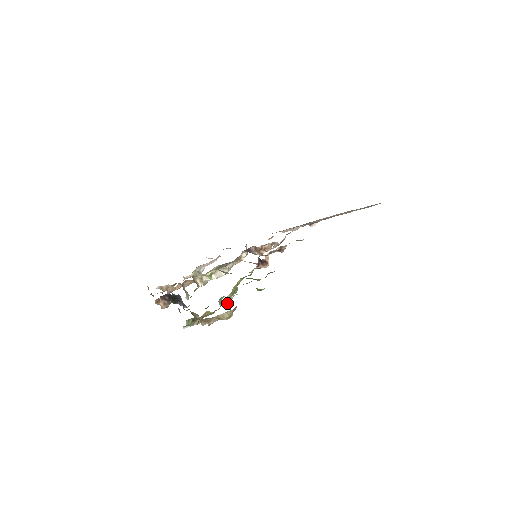
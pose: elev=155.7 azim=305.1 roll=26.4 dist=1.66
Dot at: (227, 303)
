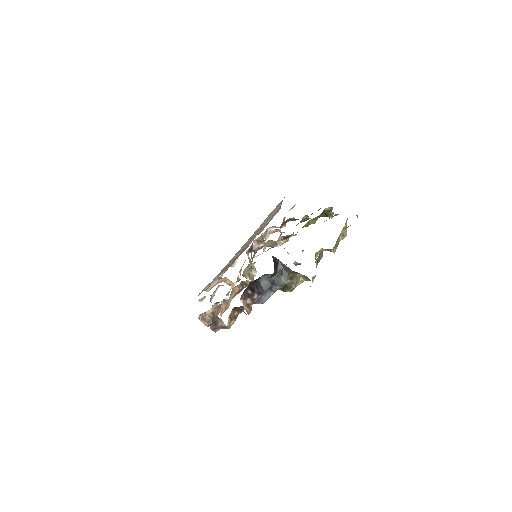
Dot at: occluded
